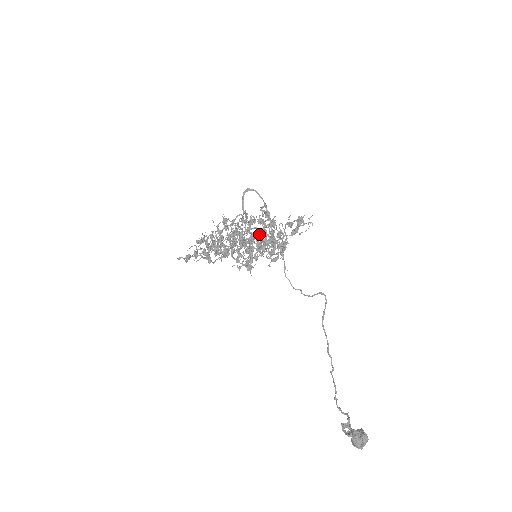
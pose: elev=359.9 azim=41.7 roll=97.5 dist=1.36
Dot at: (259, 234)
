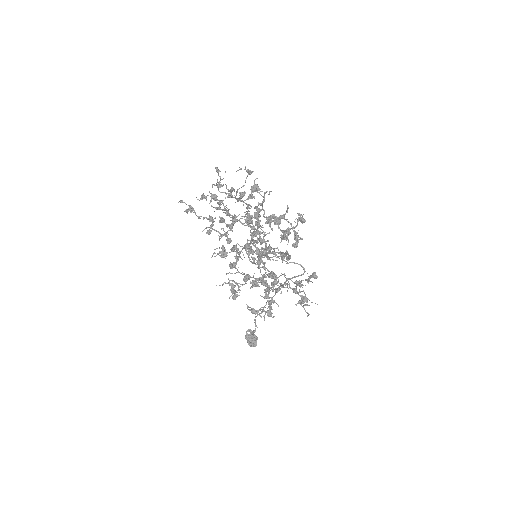
Dot at: (268, 258)
